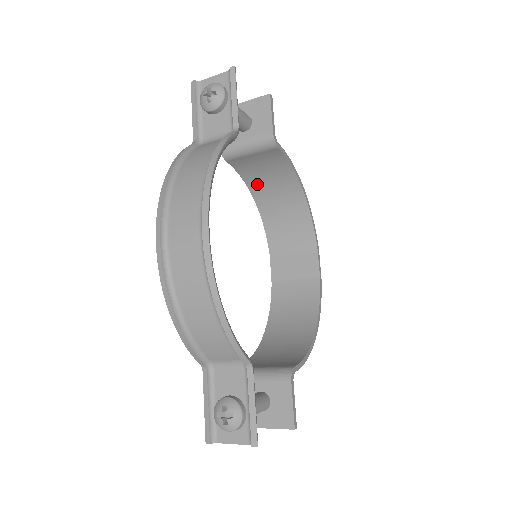
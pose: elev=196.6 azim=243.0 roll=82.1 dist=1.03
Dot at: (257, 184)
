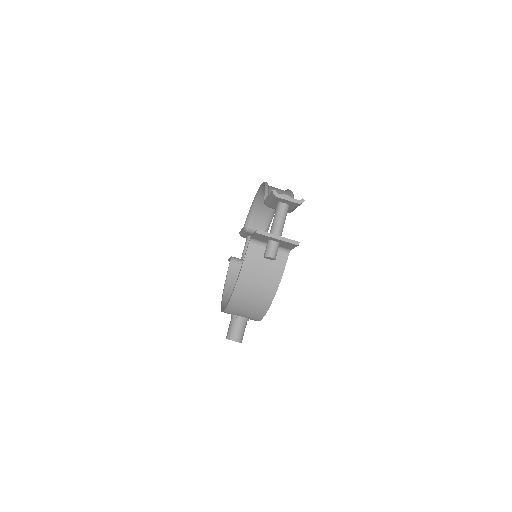
Dot at: (232, 285)
